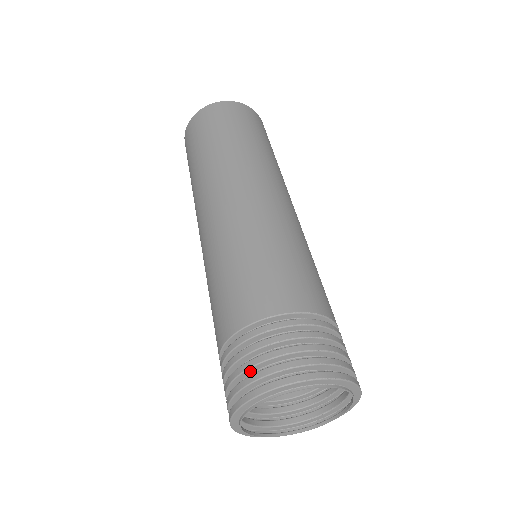
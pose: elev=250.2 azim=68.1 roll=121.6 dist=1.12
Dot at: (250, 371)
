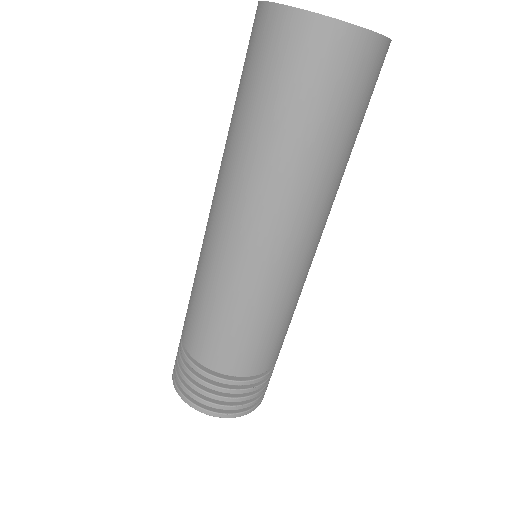
Dot at: (204, 393)
